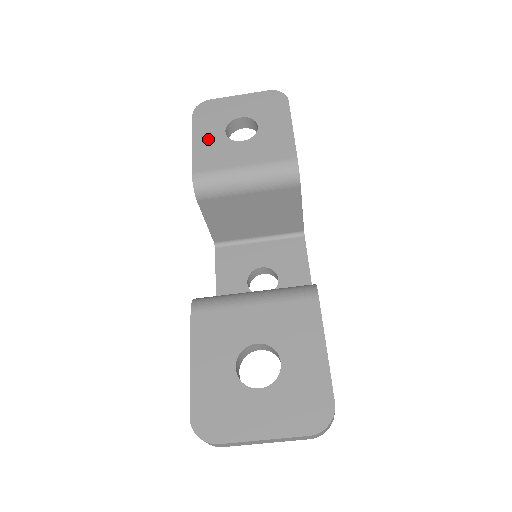
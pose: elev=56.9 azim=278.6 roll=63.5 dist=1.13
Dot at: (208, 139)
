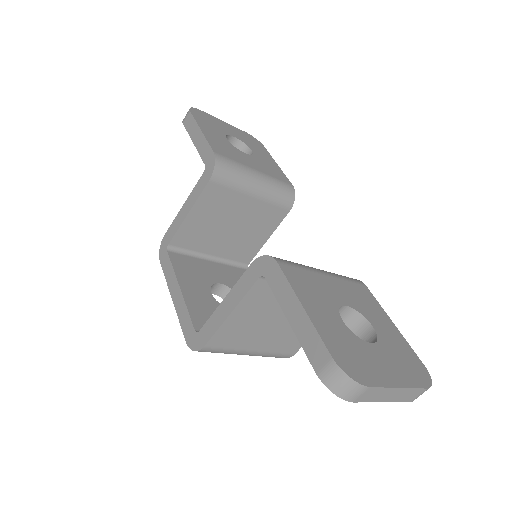
Dot at: (215, 136)
